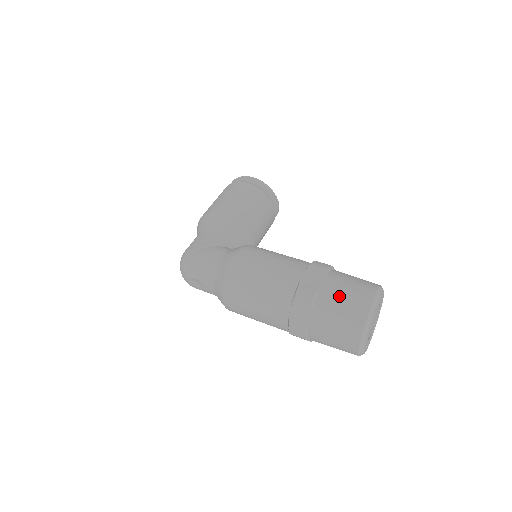
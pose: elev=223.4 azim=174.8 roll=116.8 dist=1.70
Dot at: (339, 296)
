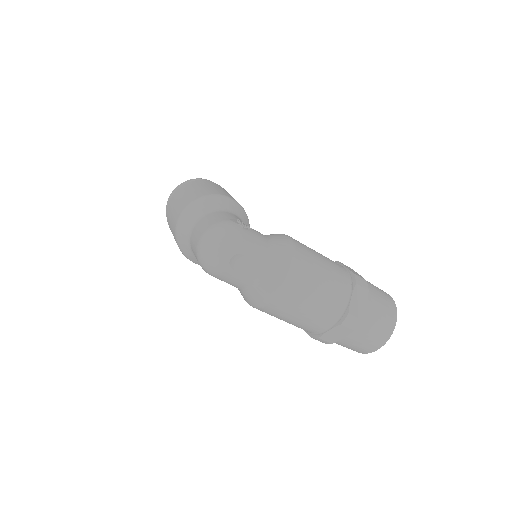
Dot at: (375, 288)
